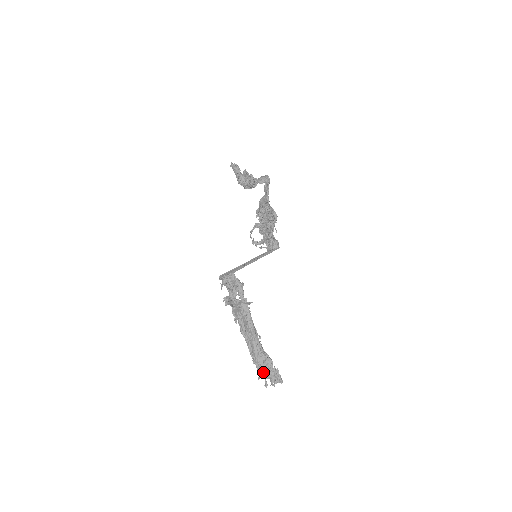
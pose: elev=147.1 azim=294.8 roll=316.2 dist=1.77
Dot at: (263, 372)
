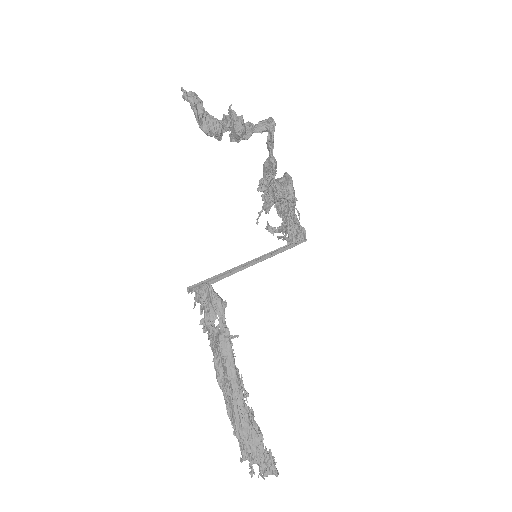
Dot at: (247, 452)
